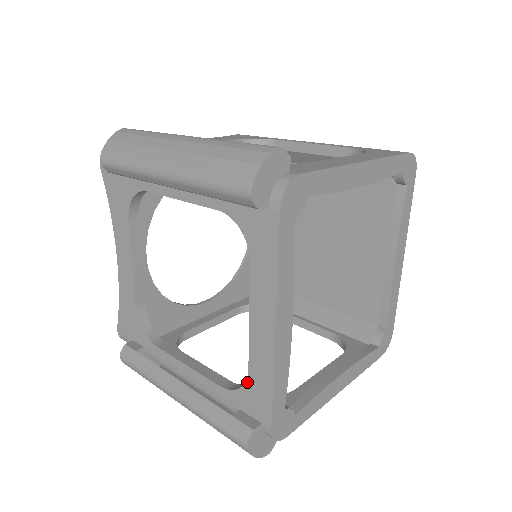
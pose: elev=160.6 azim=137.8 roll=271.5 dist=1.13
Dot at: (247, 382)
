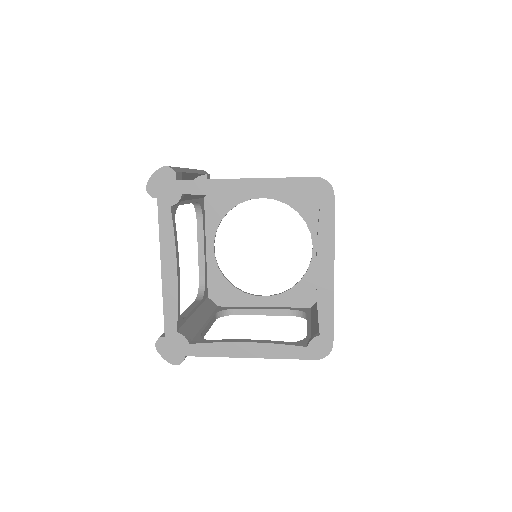
Dot at: occluded
